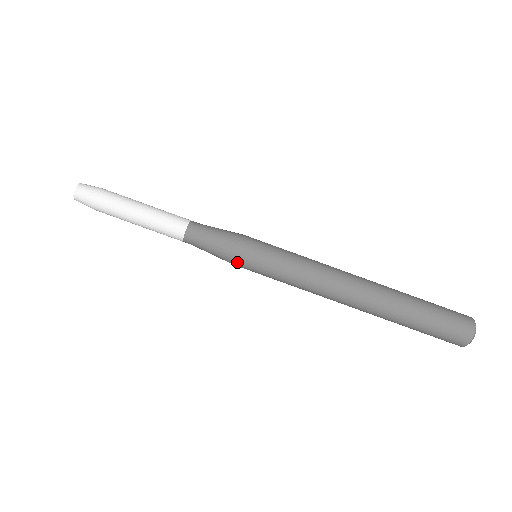
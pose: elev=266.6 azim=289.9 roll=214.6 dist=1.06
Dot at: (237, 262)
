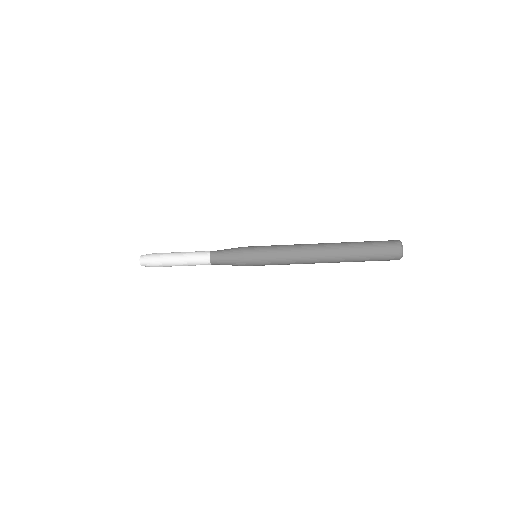
Dot at: occluded
